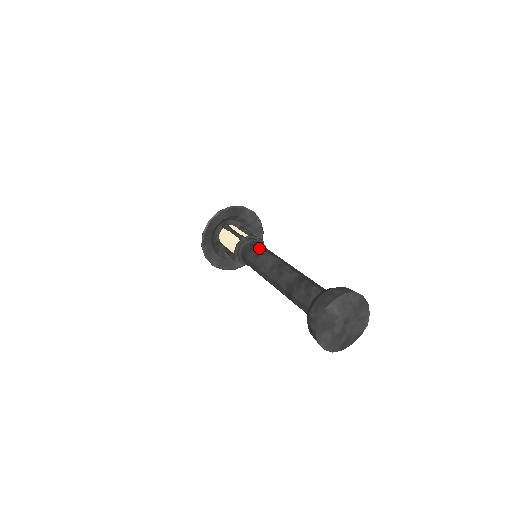
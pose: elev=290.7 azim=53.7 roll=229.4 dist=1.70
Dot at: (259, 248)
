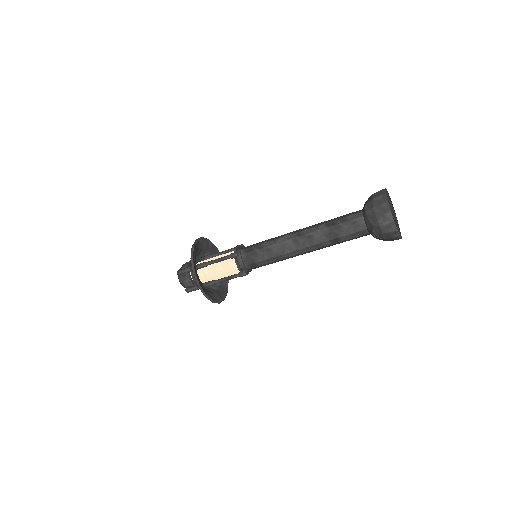
Dot at: (259, 246)
